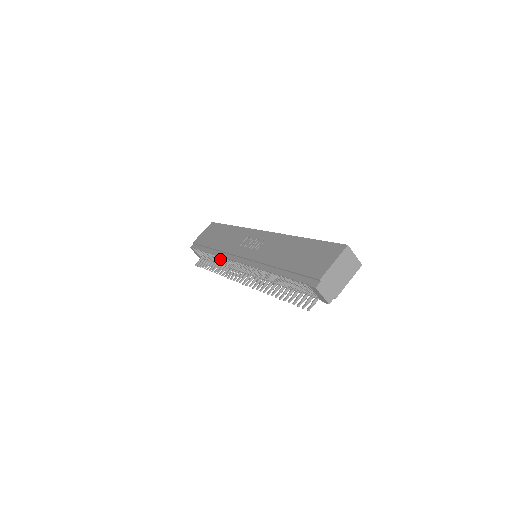
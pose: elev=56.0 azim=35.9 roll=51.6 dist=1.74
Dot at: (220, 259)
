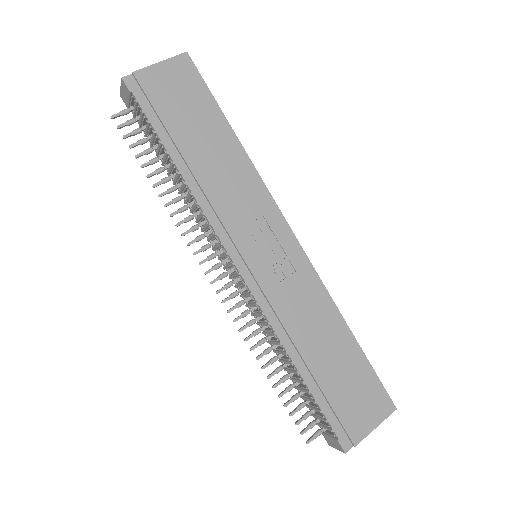
Dot at: (191, 197)
